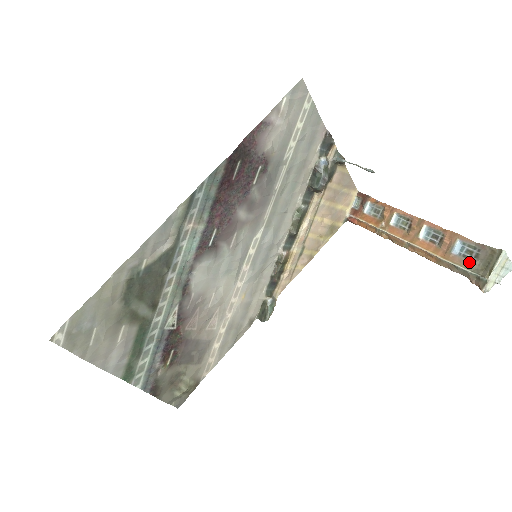
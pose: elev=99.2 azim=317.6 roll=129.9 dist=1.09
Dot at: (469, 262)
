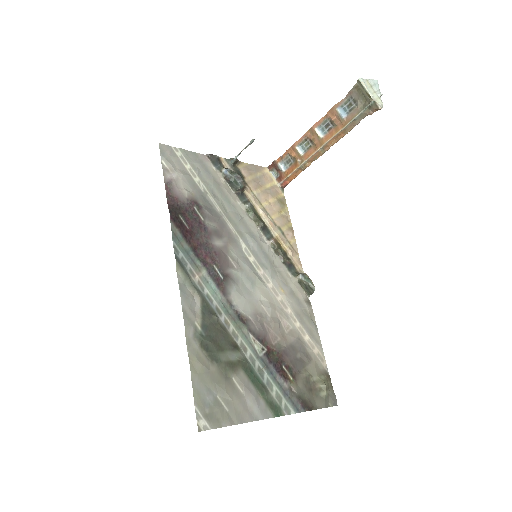
Dot at: (356, 109)
